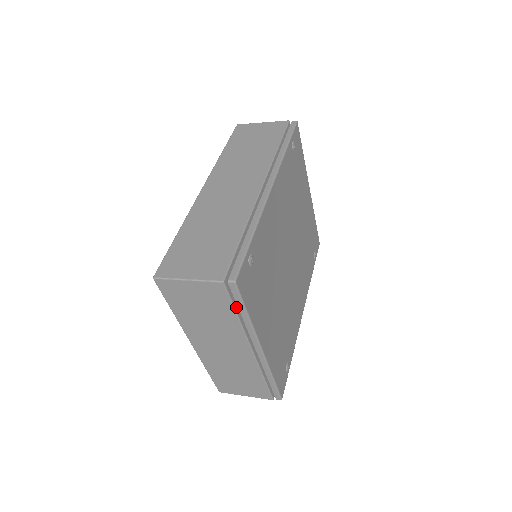
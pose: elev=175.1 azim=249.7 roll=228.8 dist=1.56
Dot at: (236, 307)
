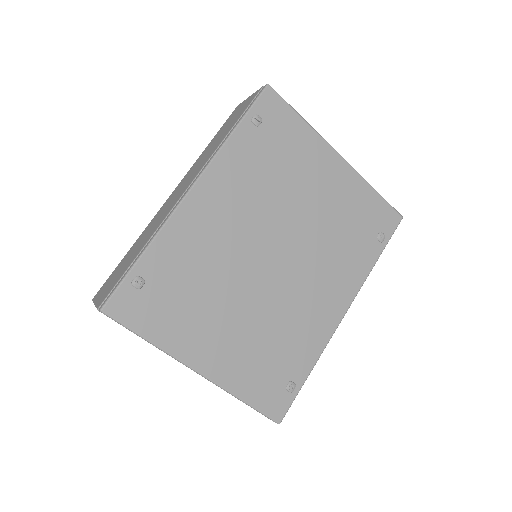
Dot at: occluded
